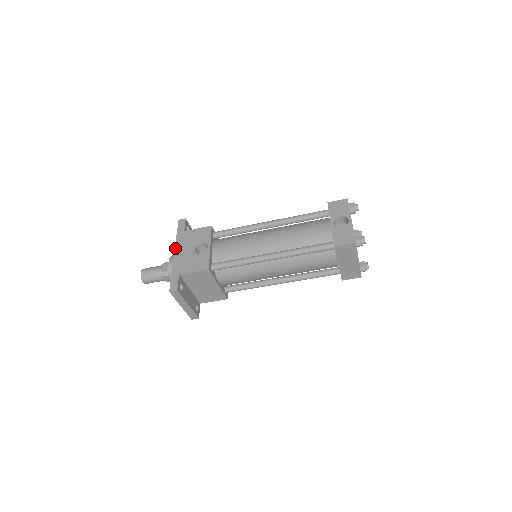
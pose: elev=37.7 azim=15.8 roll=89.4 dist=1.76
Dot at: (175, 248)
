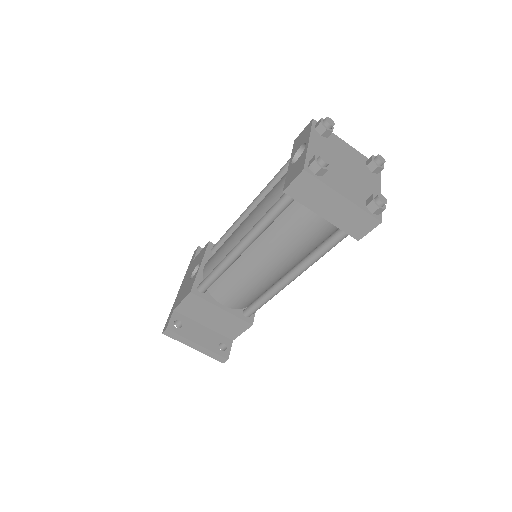
Dot at: (182, 282)
